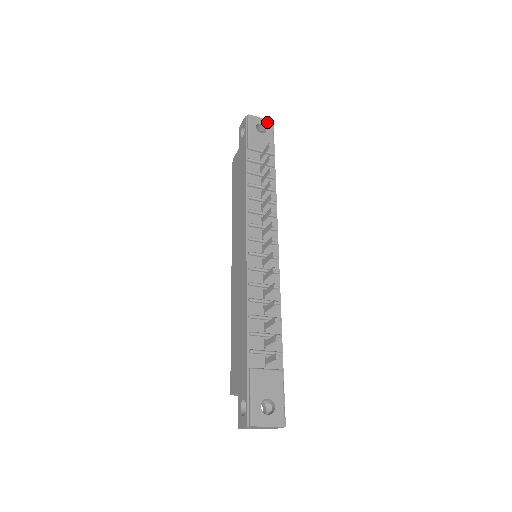
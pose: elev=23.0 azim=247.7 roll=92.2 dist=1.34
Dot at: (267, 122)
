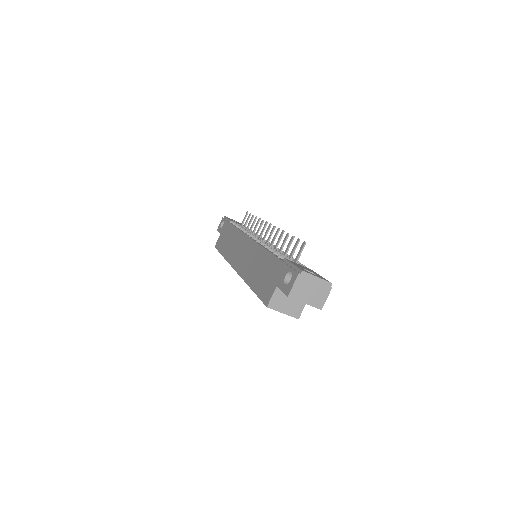
Dot at: occluded
